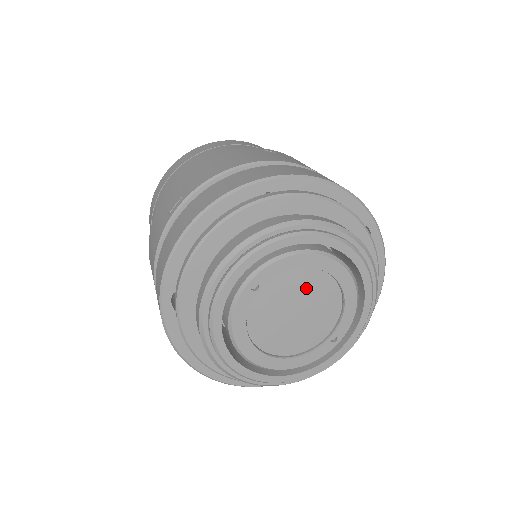
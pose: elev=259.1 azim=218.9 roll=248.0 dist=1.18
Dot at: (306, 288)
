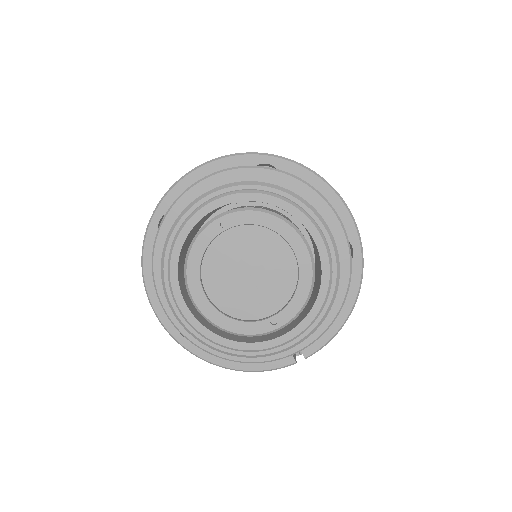
Dot at: (267, 253)
